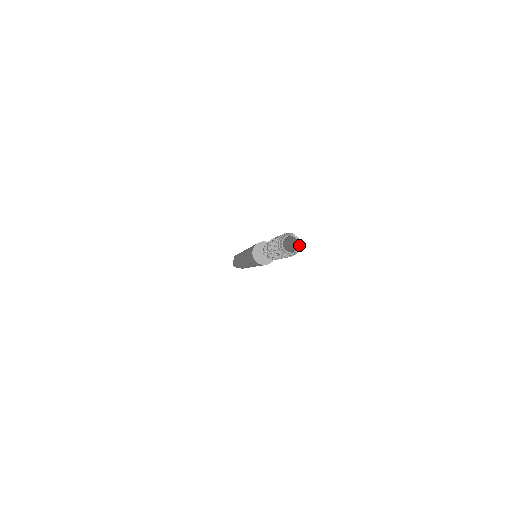
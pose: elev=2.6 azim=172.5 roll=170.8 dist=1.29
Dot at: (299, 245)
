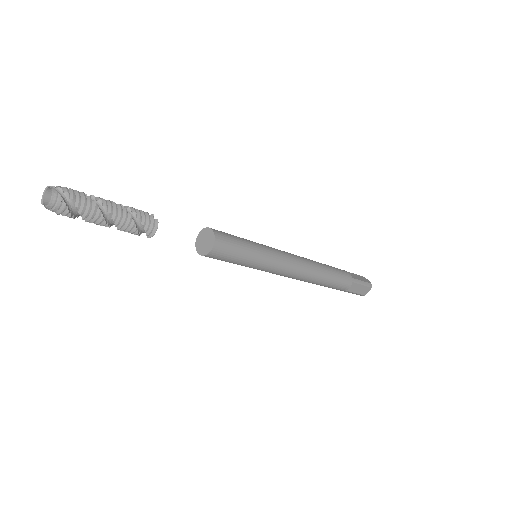
Dot at: (49, 201)
